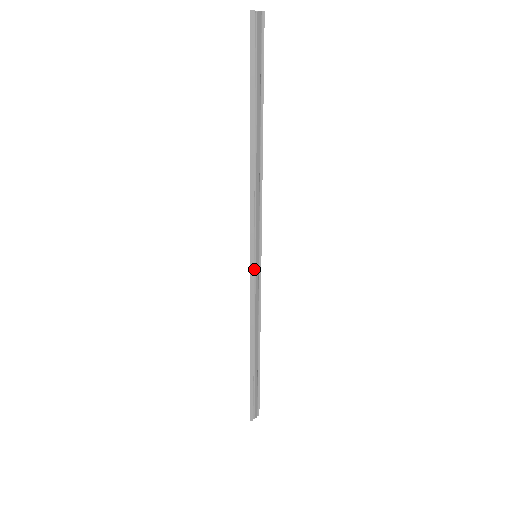
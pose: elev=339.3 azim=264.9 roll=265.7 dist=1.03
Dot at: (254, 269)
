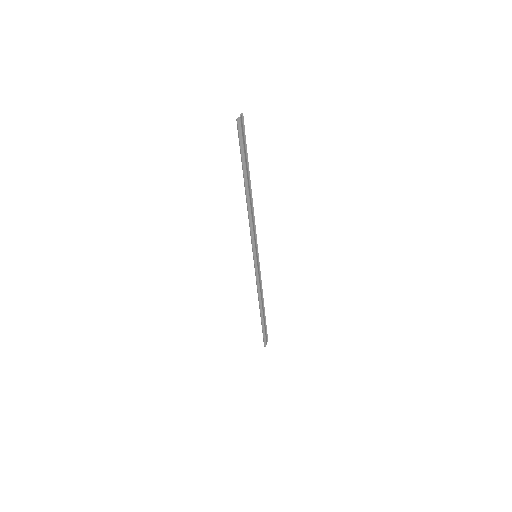
Dot at: (256, 264)
